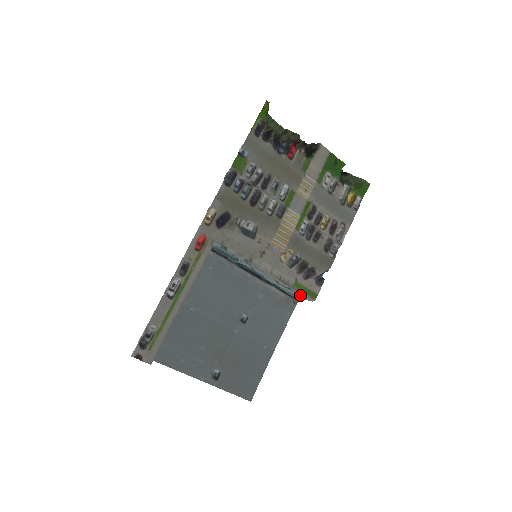
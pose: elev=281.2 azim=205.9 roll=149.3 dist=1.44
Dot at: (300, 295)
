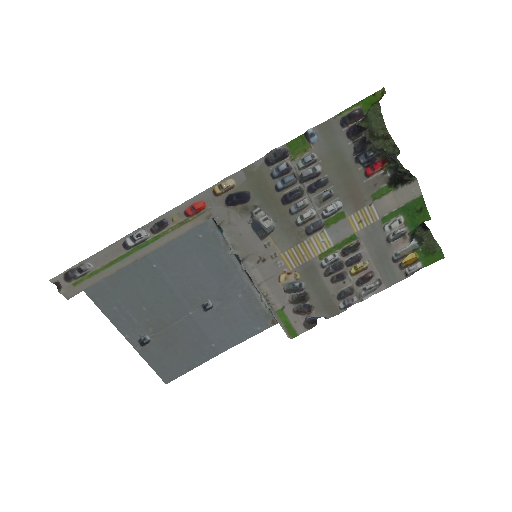
Dot at: occluded
